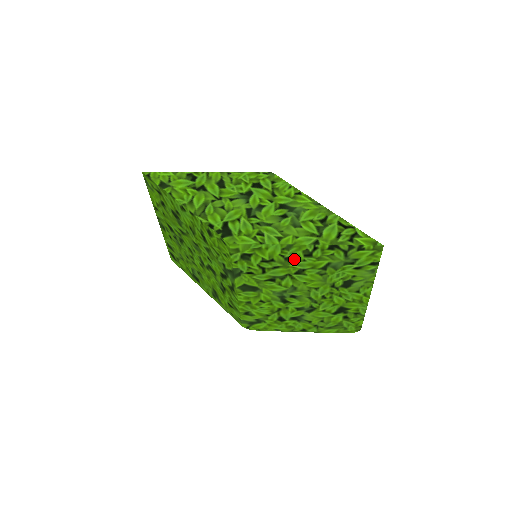
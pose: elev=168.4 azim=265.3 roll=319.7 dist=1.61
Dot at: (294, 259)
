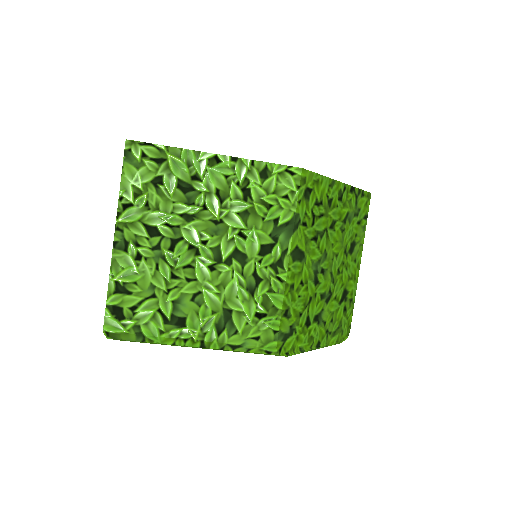
Dot at: (332, 204)
